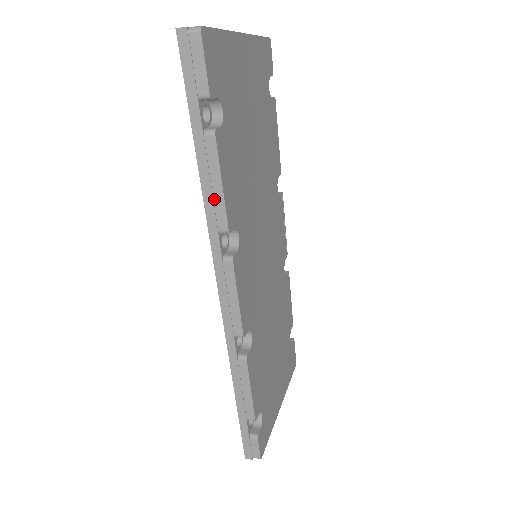
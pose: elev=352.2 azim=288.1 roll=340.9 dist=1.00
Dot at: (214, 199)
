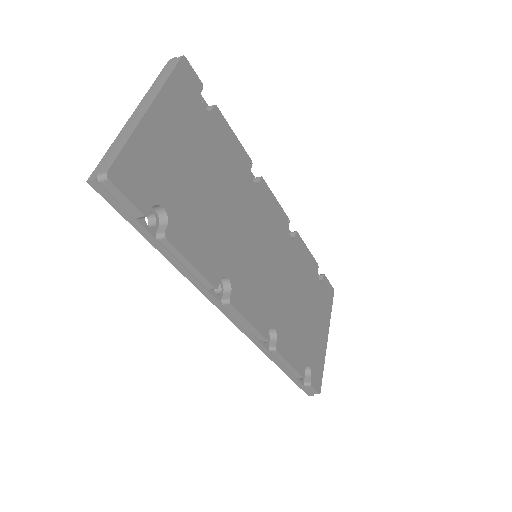
Dot at: (192, 274)
